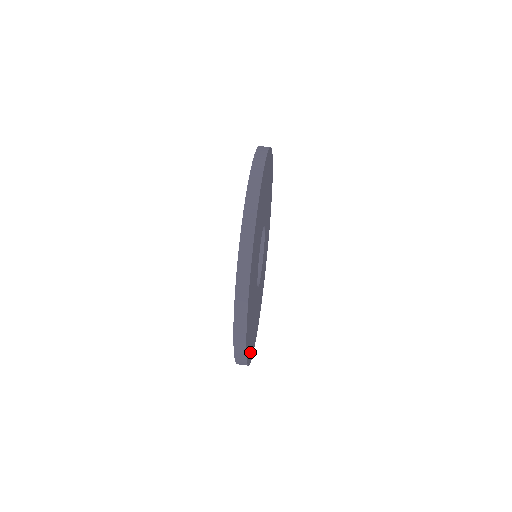
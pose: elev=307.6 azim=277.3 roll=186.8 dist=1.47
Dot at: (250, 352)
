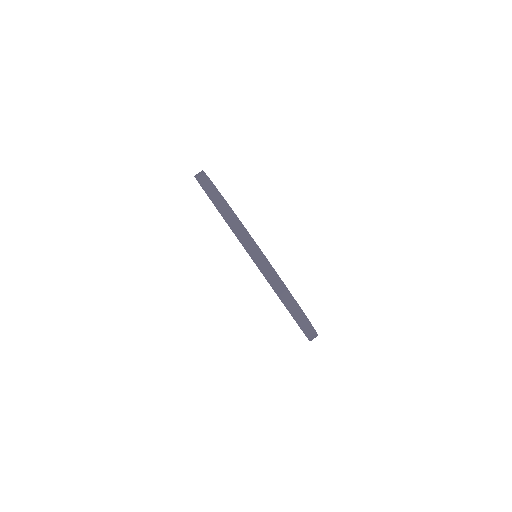
Dot at: occluded
